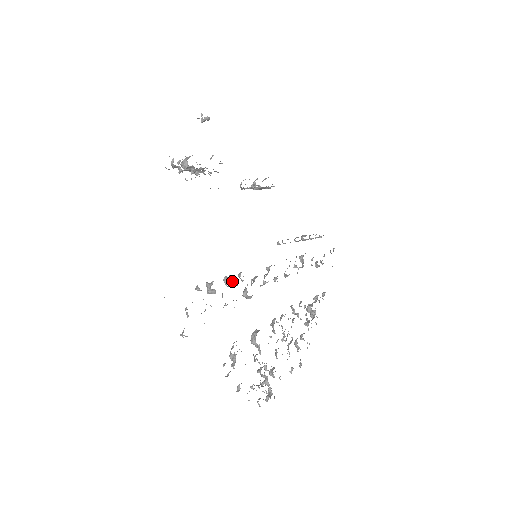
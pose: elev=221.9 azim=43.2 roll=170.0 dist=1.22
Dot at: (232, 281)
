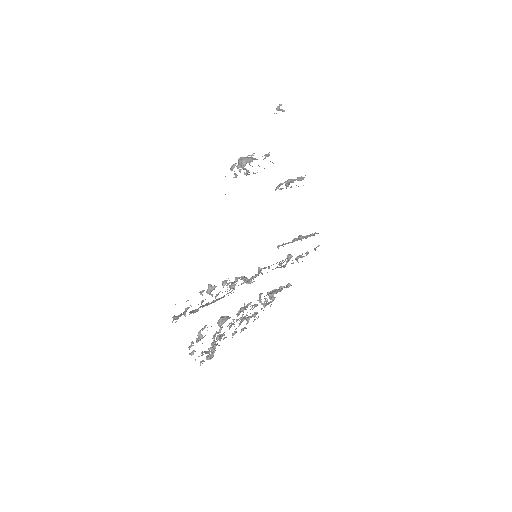
Dot at: (228, 284)
